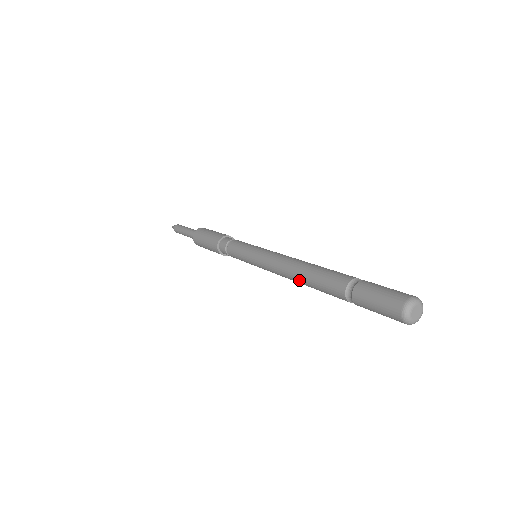
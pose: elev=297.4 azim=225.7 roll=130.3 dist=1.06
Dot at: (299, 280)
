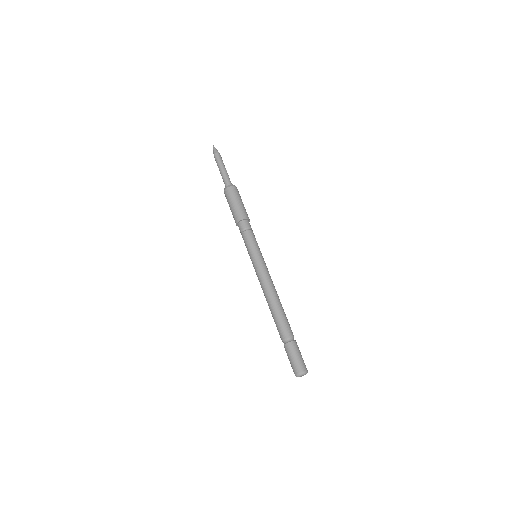
Dot at: occluded
